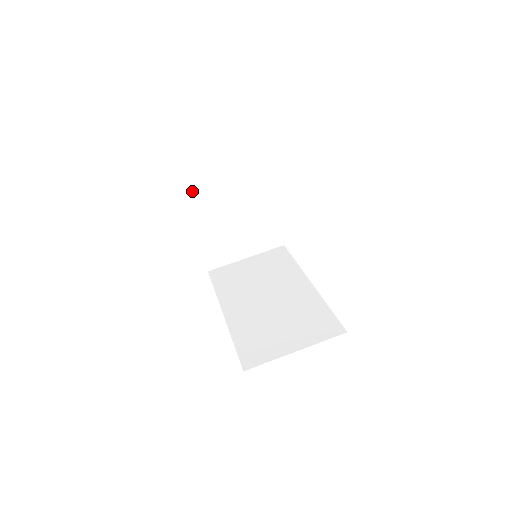
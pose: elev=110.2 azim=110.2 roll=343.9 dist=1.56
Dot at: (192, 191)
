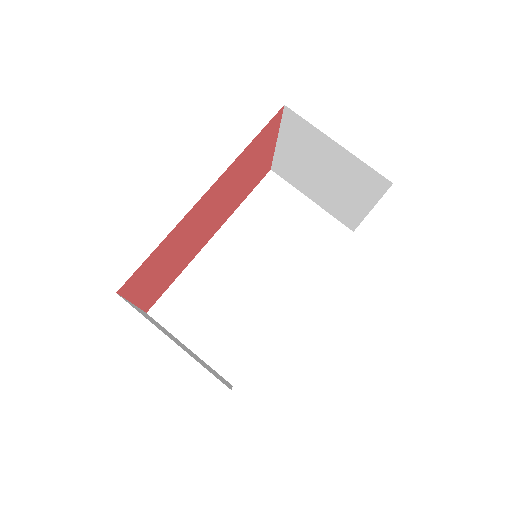
Dot at: (297, 114)
